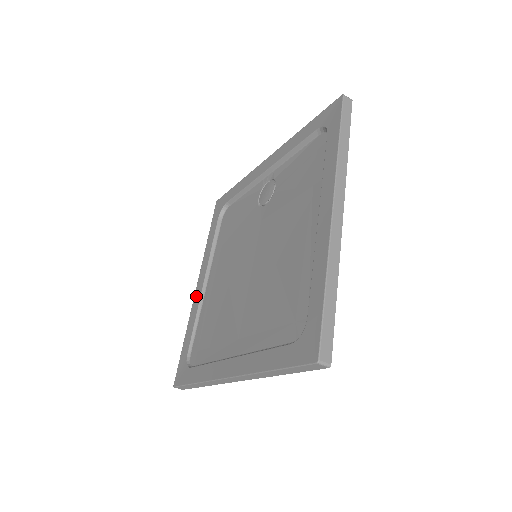
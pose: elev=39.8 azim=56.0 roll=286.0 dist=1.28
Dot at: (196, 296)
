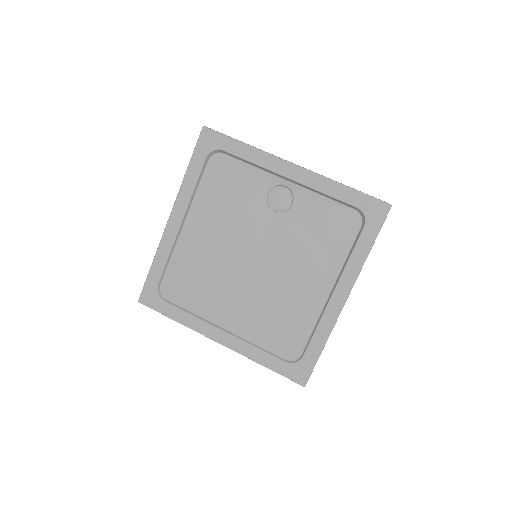
Dot at: (169, 232)
